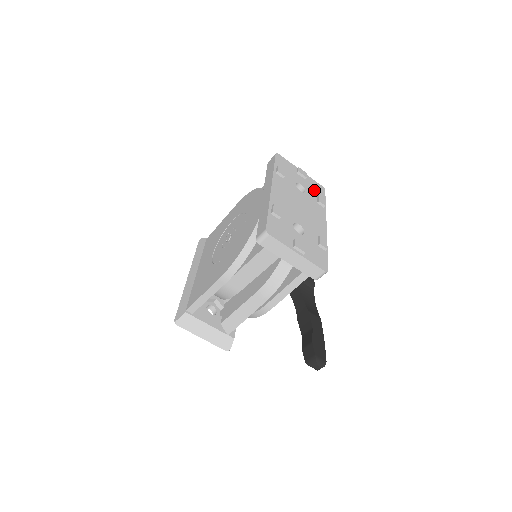
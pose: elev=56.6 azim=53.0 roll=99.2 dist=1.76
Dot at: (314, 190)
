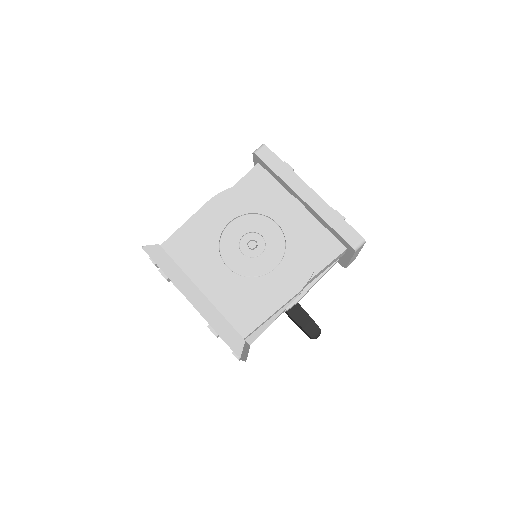
Dot at: occluded
